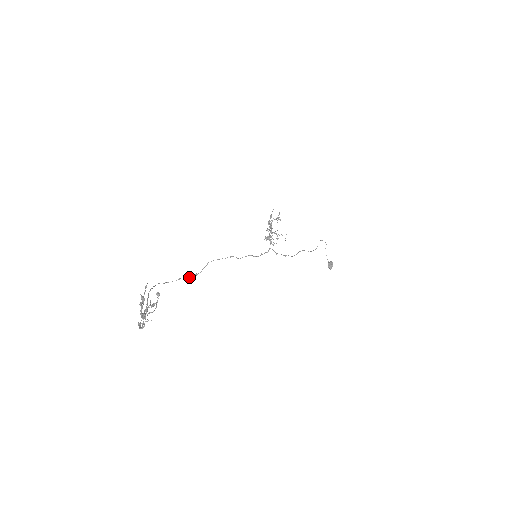
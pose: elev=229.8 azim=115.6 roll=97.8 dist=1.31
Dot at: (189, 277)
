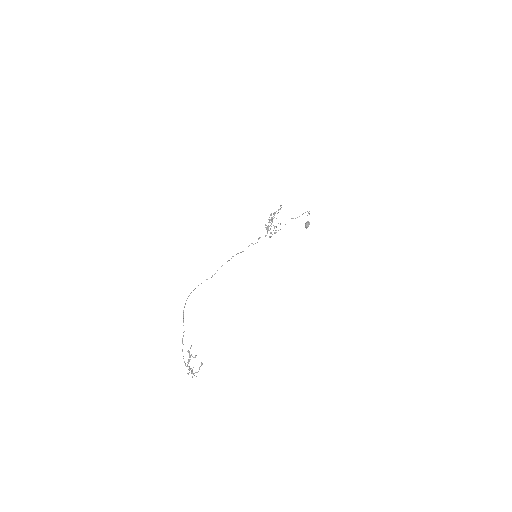
Dot at: (207, 279)
